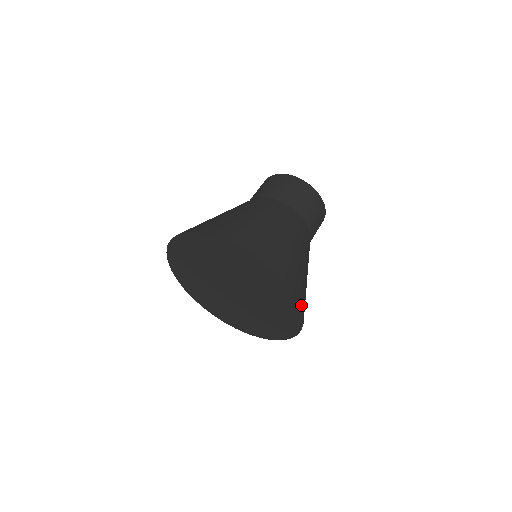
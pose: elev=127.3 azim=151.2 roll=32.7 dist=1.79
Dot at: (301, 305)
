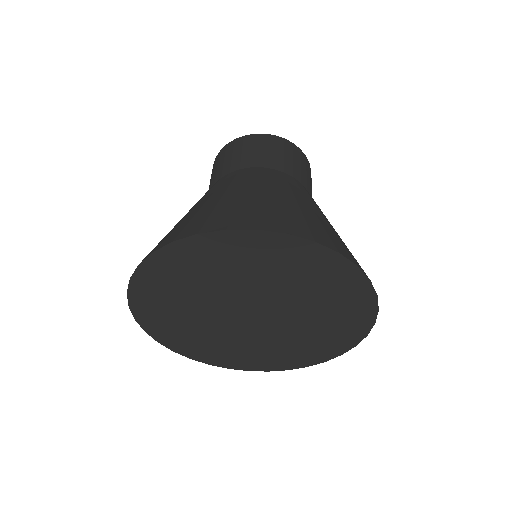
Dot at: occluded
